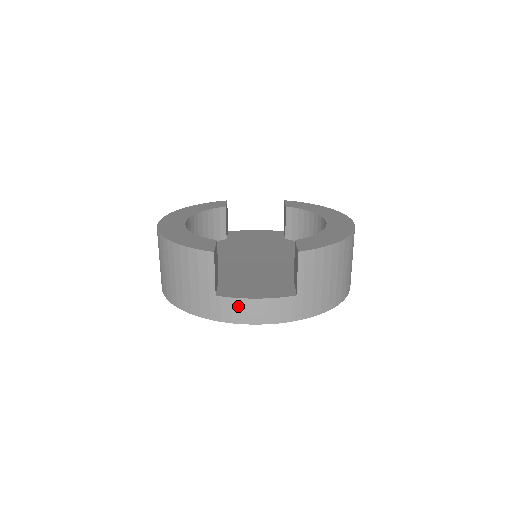
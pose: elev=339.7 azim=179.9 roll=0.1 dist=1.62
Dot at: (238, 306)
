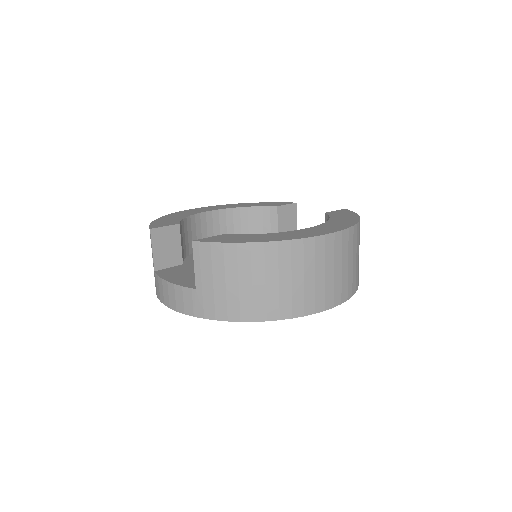
Dot at: (161, 285)
